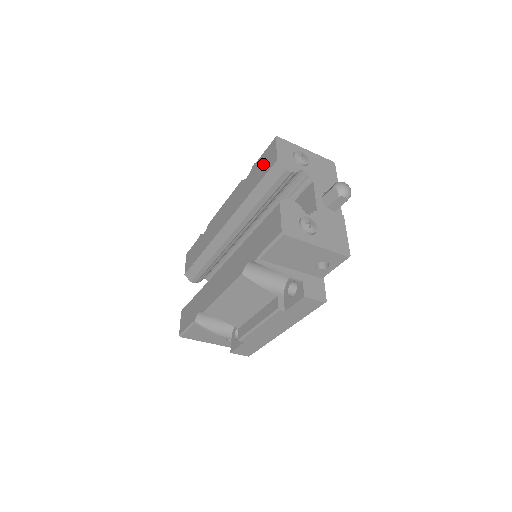
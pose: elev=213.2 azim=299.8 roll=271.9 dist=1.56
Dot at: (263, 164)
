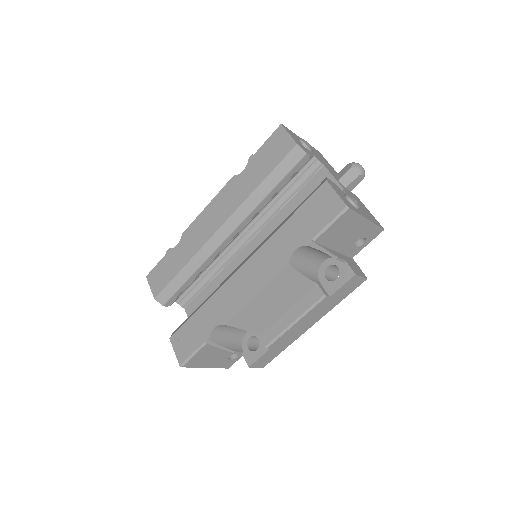
Dot at: (271, 152)
